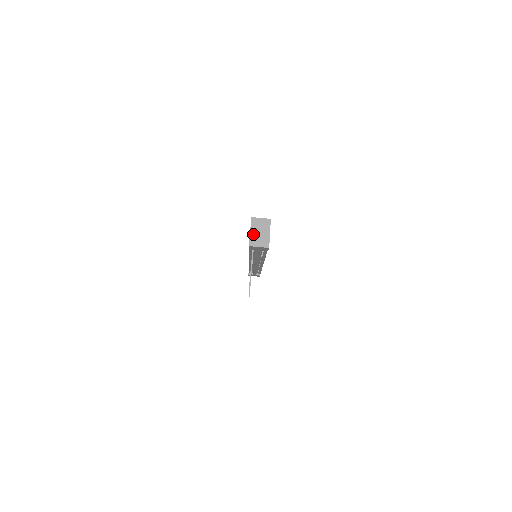
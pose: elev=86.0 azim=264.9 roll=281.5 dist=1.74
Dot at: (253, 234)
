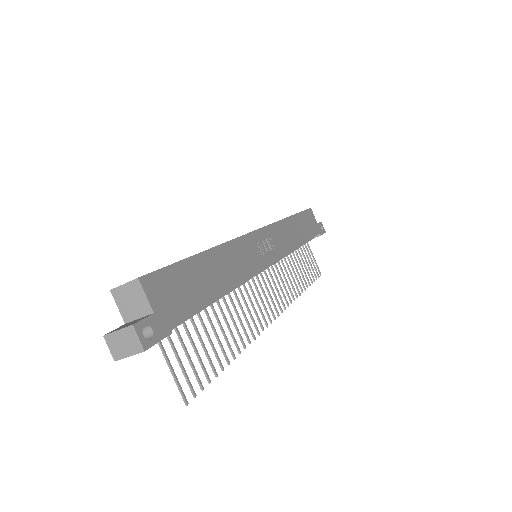
Dot at: (109, 336)
